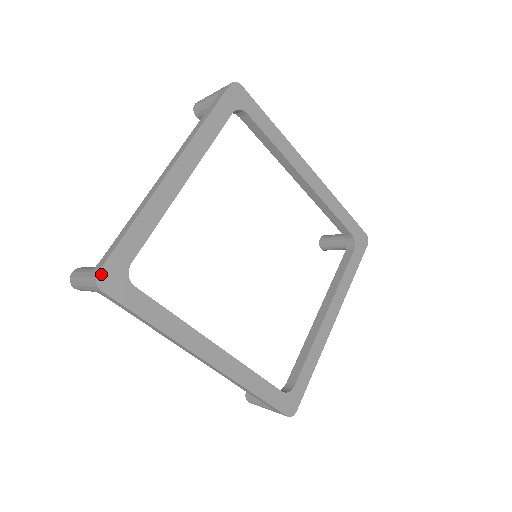
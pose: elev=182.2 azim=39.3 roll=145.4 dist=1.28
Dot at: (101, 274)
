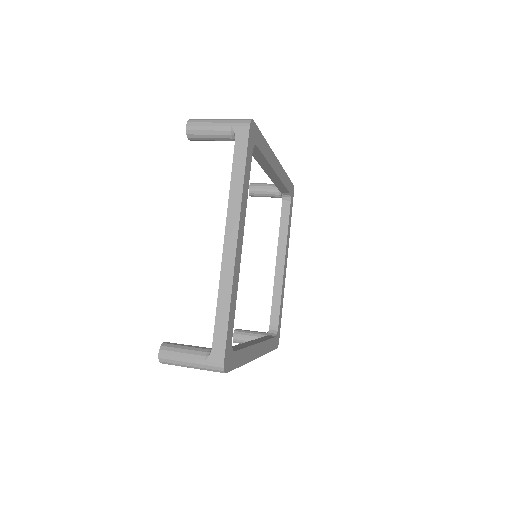
Dot at: (225, 363)
